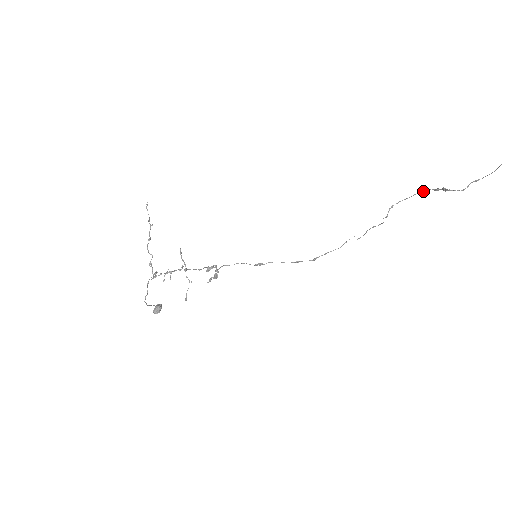
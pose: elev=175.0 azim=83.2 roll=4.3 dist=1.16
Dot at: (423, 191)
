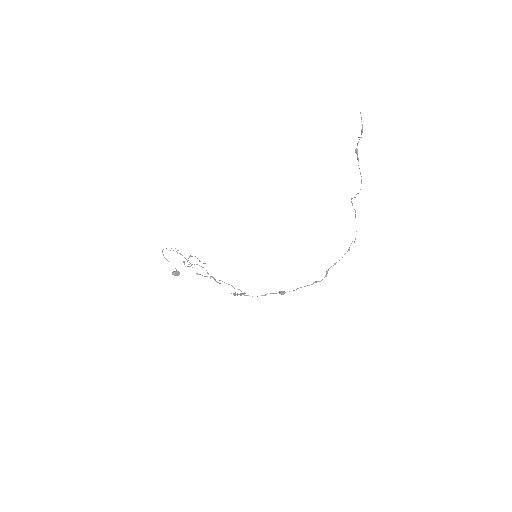
Dot at: (360, 172)
